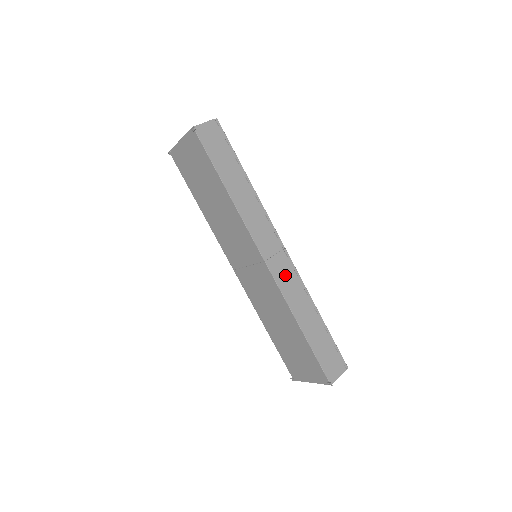
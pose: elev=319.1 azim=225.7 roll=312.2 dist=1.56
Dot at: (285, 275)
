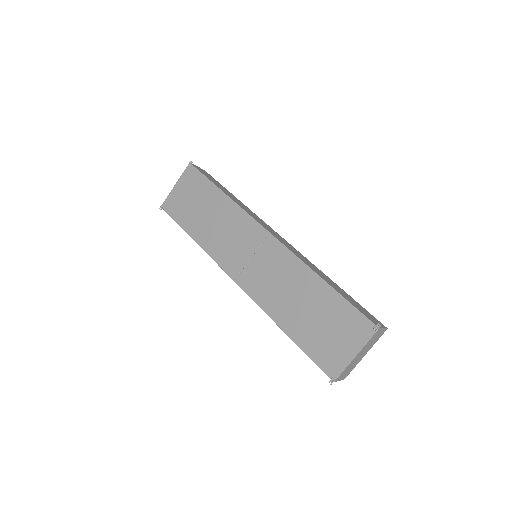
Dot at: (291, 248)
